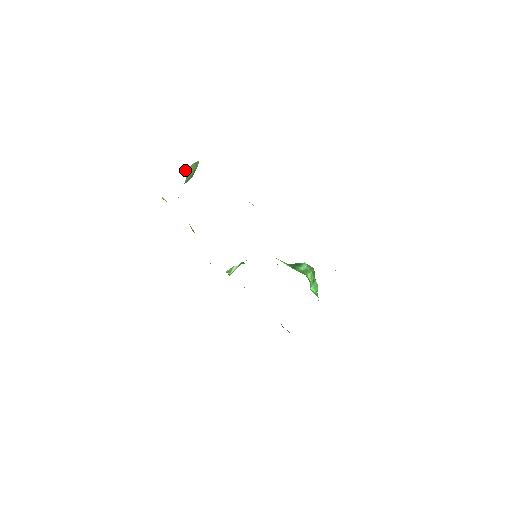
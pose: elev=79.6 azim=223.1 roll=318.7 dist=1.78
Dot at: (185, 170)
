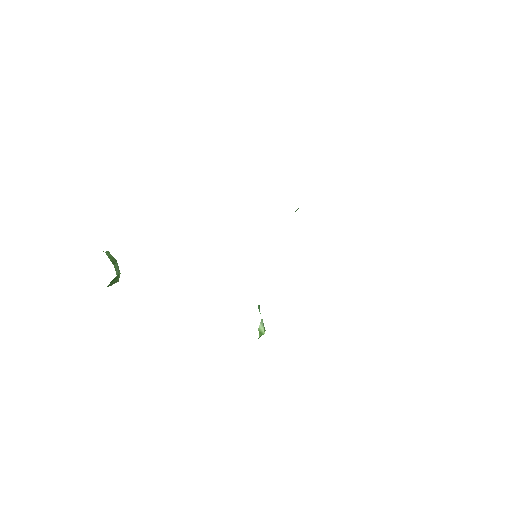
Dot at: occluded
